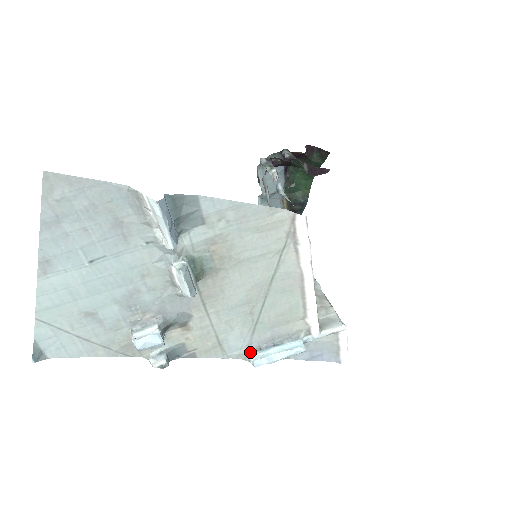
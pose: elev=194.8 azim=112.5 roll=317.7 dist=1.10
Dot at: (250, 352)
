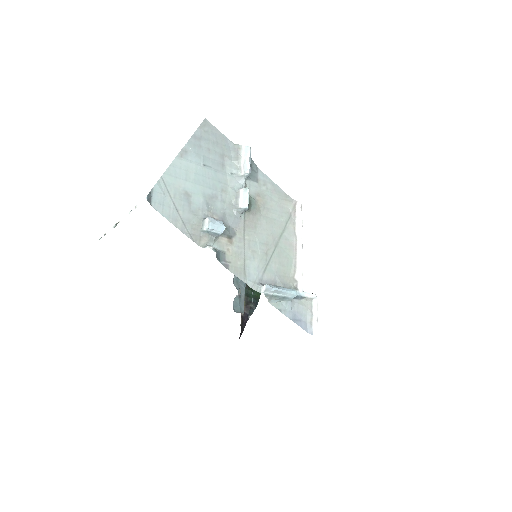
Dot at: (261, 284)
